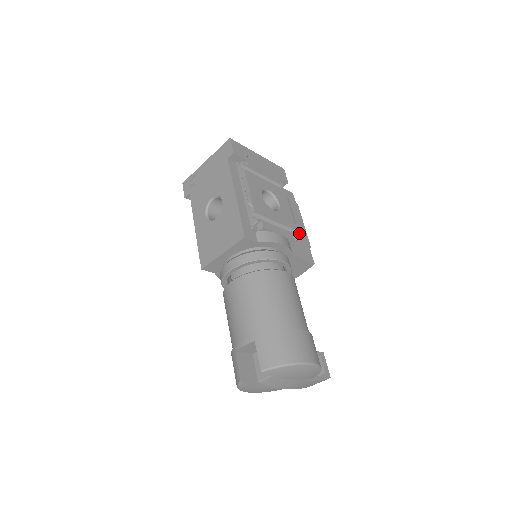
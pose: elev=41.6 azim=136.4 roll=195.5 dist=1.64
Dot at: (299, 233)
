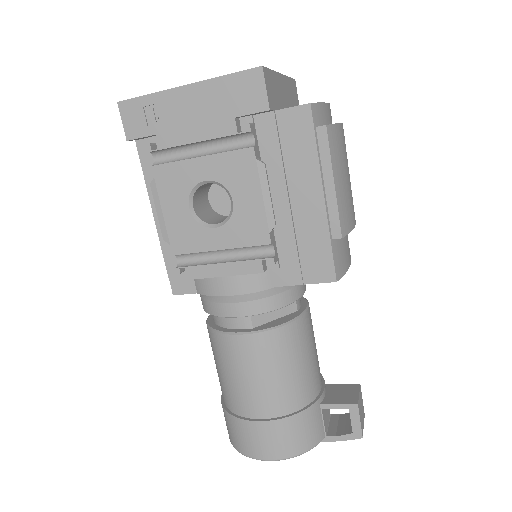
Dot at: (305, 222)
